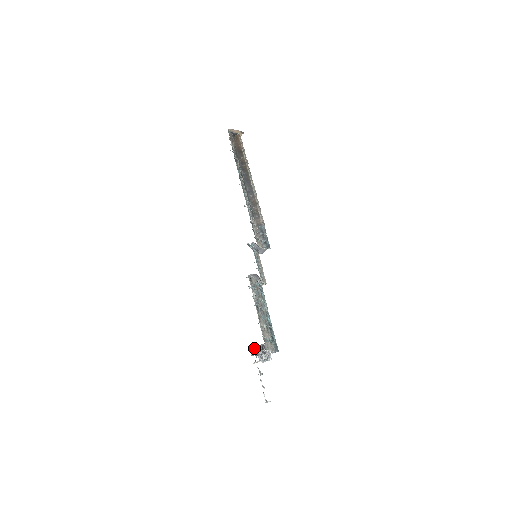
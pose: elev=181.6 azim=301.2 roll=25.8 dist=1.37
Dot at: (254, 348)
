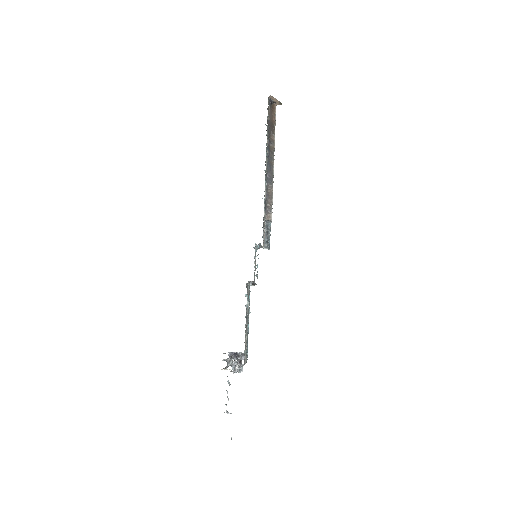
Dot at: (230, 357)
